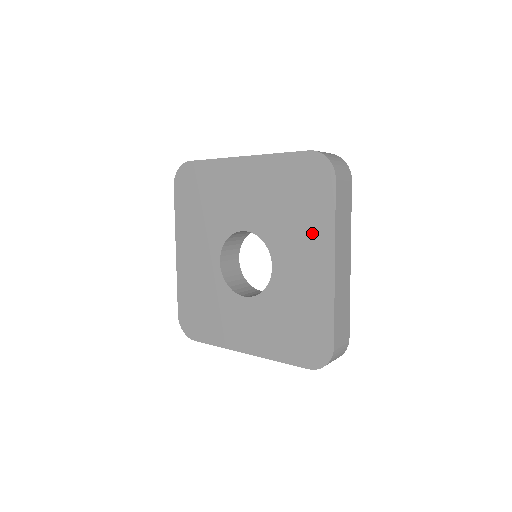
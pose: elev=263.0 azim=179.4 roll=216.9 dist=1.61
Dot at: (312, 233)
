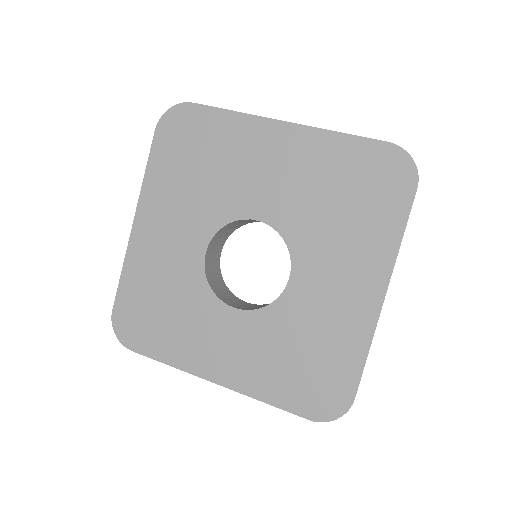
Dot at: (363, 248)
